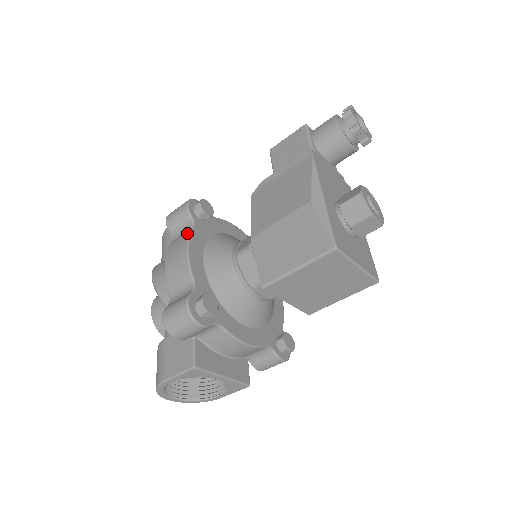
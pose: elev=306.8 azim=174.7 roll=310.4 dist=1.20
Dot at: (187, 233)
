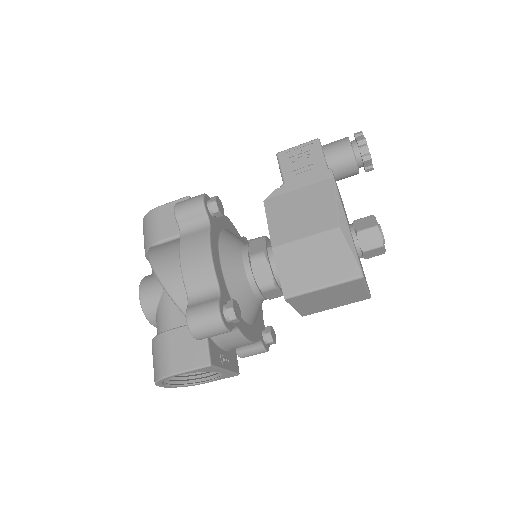
Dot at: (205, 232)
